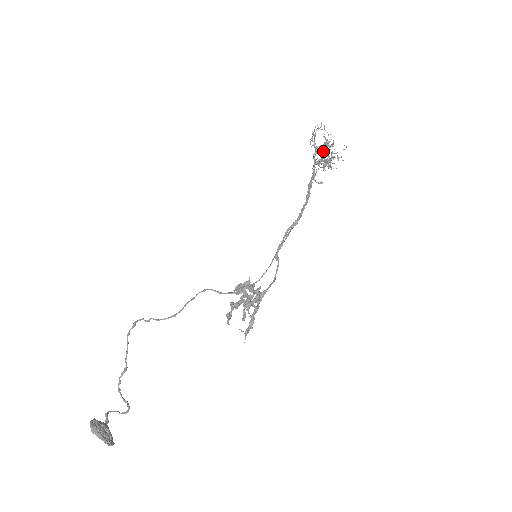
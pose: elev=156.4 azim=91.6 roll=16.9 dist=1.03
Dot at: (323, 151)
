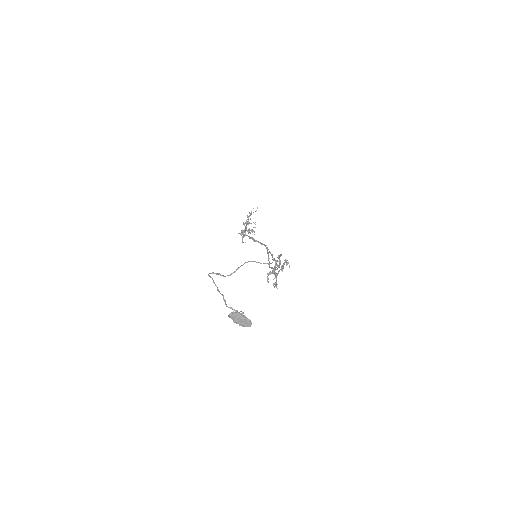
Dot at: occluded
